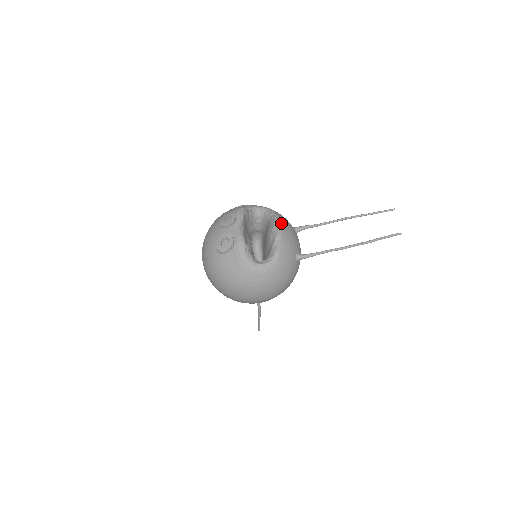
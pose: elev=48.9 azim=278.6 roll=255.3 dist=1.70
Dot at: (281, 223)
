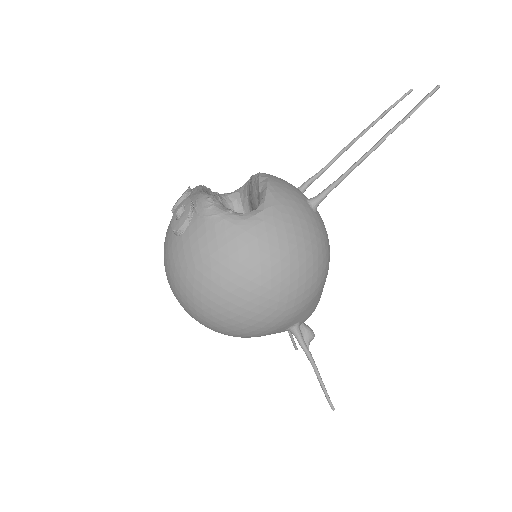
Dot at: occluded
